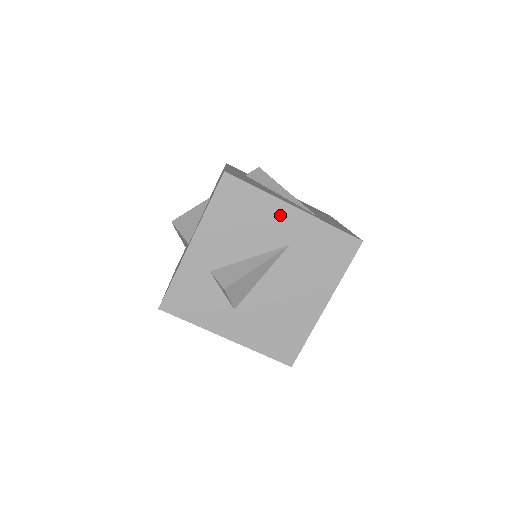
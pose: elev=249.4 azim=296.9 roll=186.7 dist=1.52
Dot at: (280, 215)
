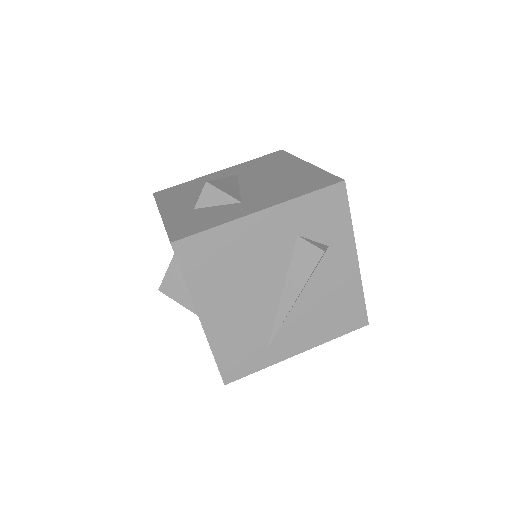
Dot at: (213, 177)
